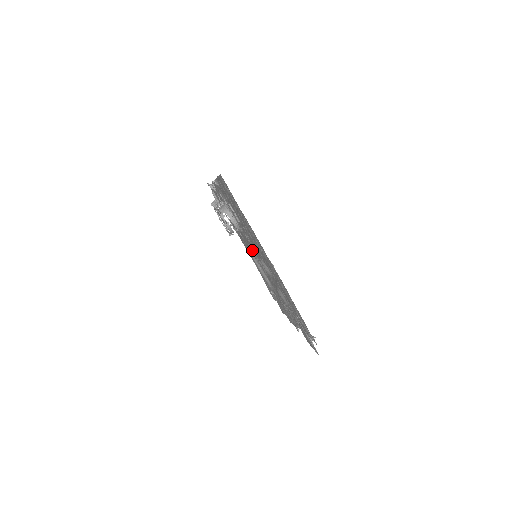
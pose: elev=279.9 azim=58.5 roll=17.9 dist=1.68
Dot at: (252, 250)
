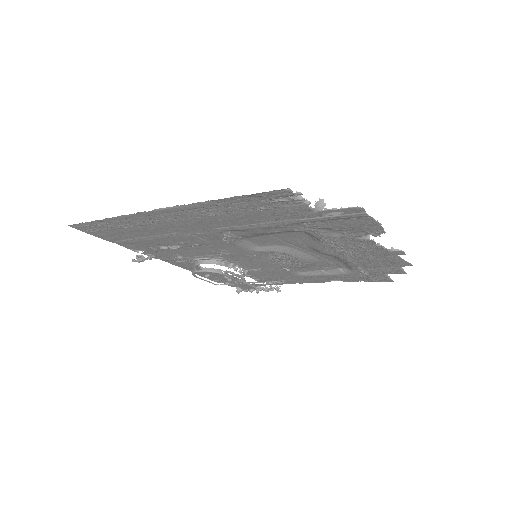
Dot at: (264, 262)
